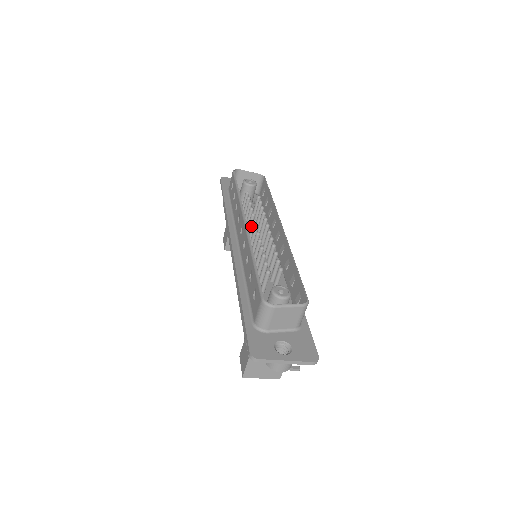
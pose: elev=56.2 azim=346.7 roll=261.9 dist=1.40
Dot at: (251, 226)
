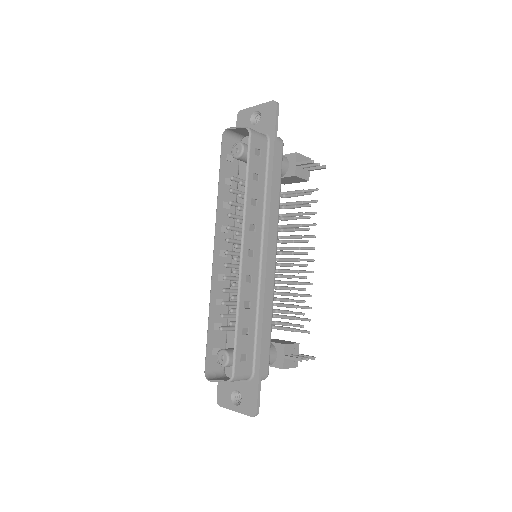
Dot at: (230, 241)
